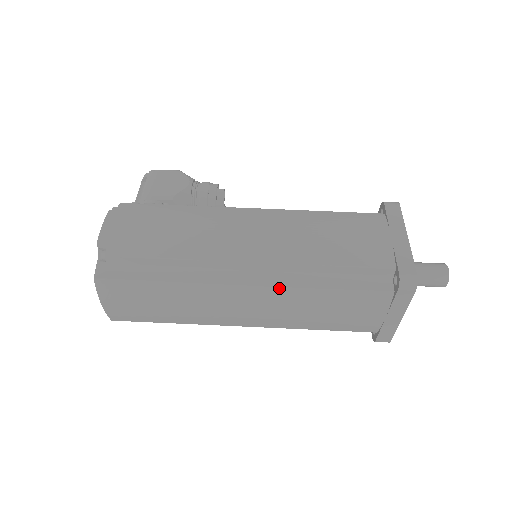
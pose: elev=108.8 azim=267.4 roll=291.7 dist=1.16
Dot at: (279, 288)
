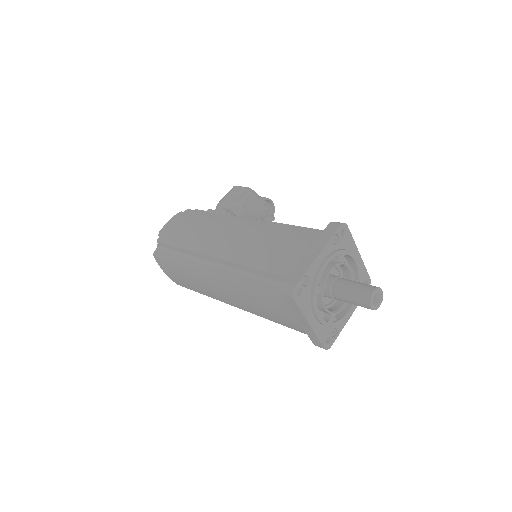
Dot at: (226, 279)
